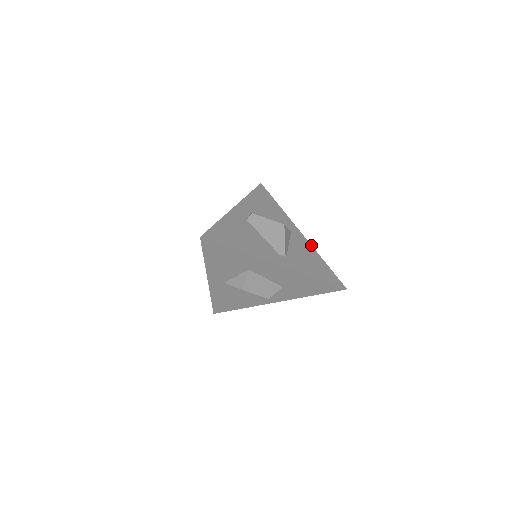
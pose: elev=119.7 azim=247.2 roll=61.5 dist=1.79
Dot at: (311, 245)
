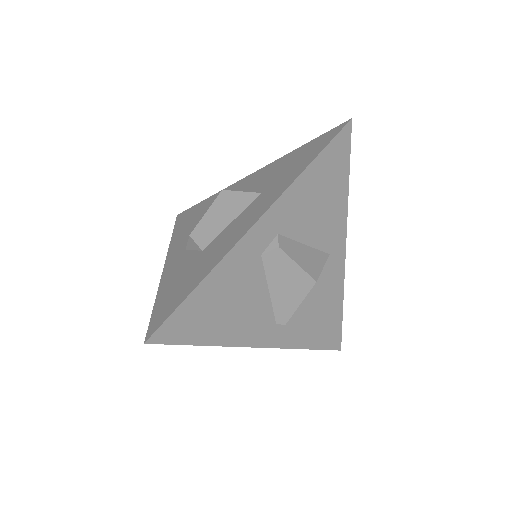
Dot at: (344, 276)
